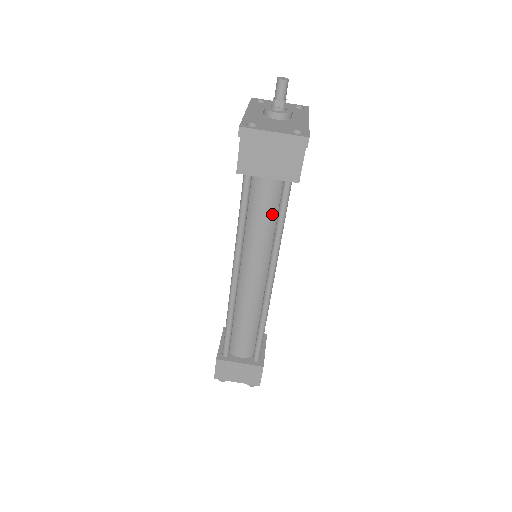
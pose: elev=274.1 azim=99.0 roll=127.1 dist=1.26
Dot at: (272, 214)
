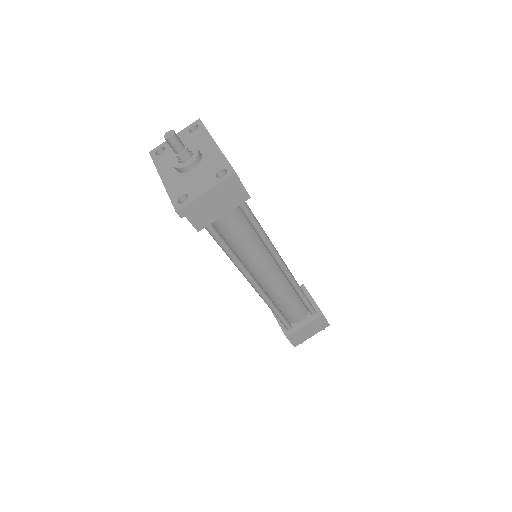
Dot at: (246, 228)
